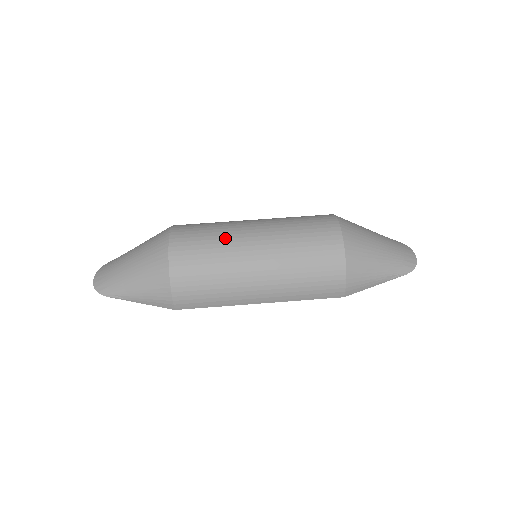
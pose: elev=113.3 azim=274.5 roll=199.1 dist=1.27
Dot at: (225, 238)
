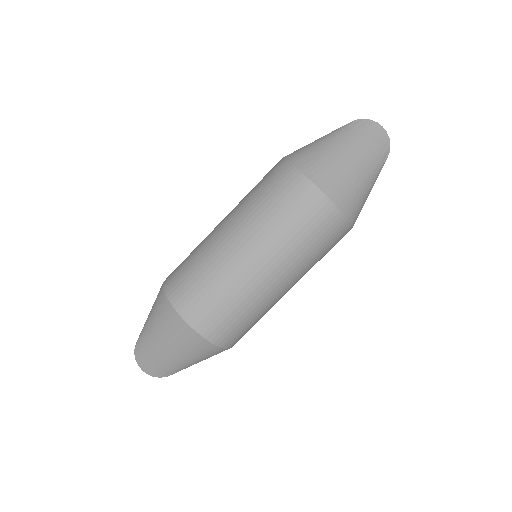
Dot at: (234, 287)
